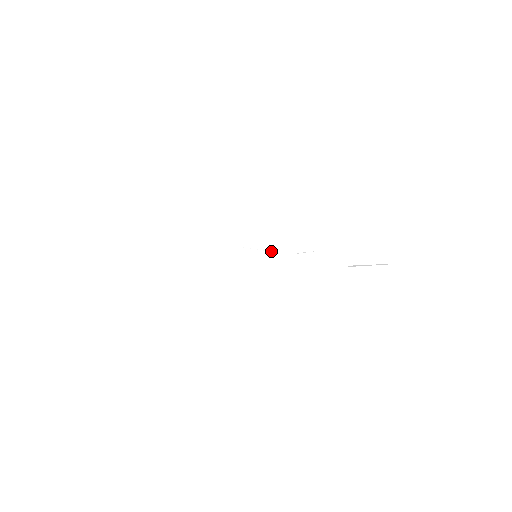
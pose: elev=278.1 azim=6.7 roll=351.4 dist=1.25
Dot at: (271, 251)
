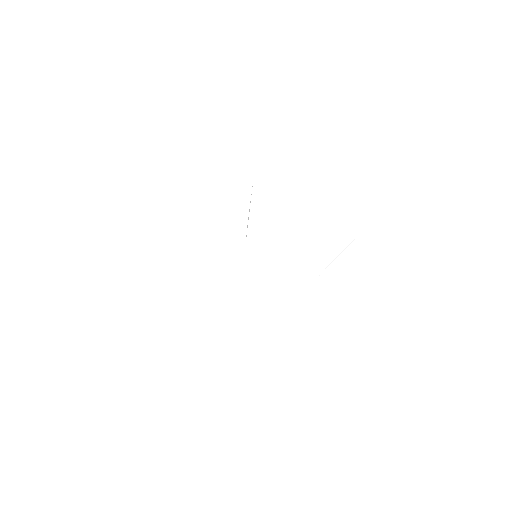
Dot at: occluded
